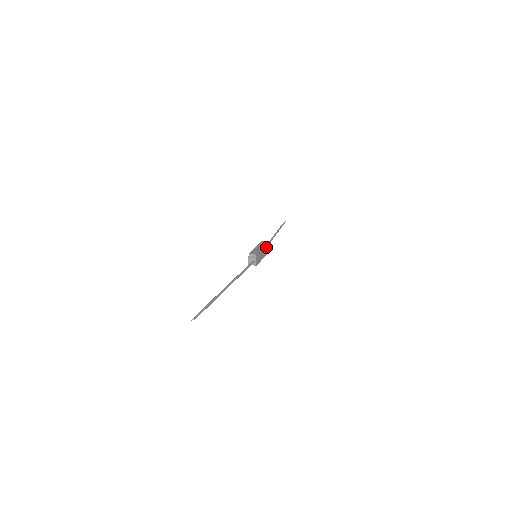
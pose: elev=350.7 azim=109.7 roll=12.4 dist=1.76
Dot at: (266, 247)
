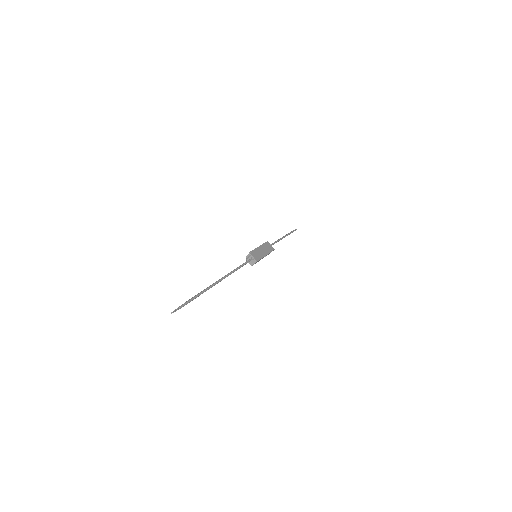
Dot at: (266, 246)
